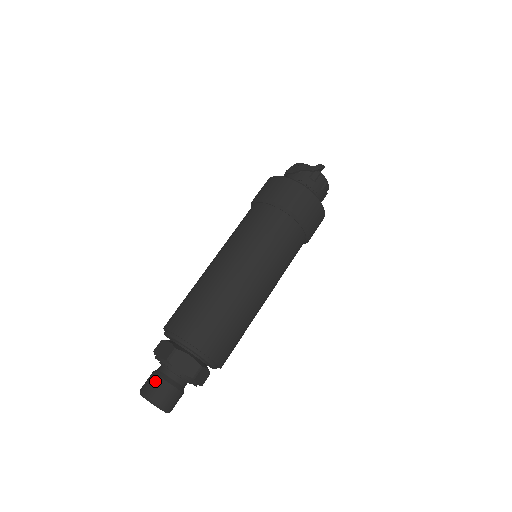
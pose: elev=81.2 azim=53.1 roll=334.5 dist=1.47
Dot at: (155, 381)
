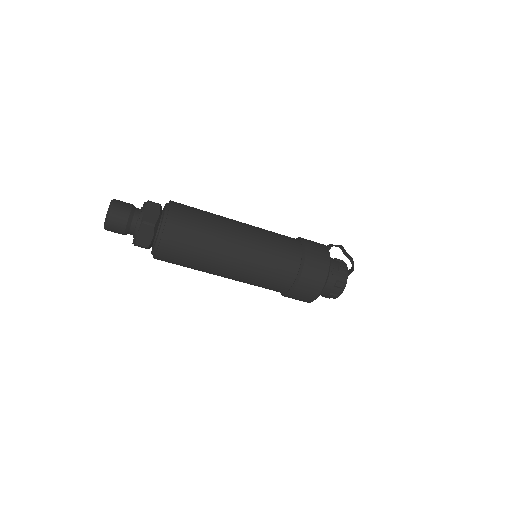
Dot at: (128, 203)
